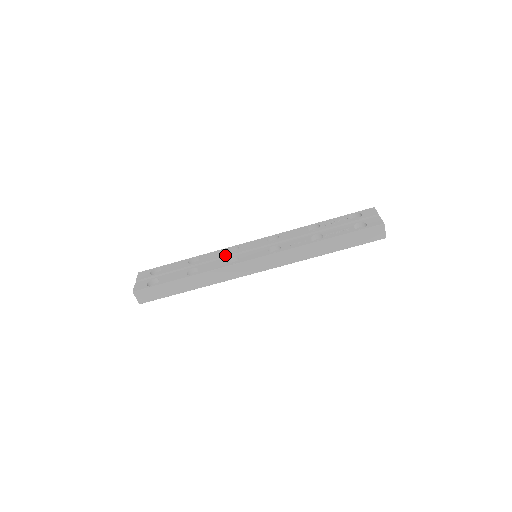
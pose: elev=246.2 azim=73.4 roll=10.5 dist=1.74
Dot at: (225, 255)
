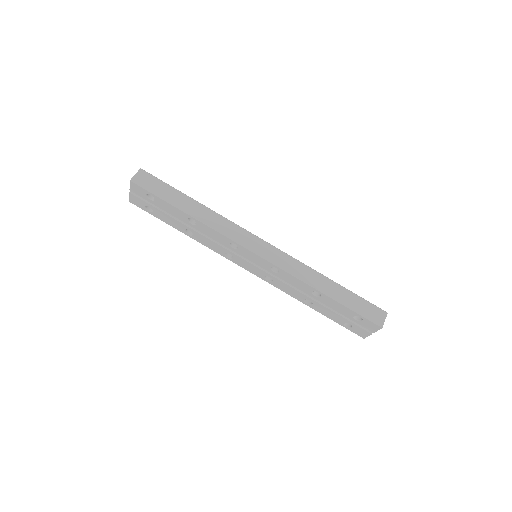
Dot at: occluded
